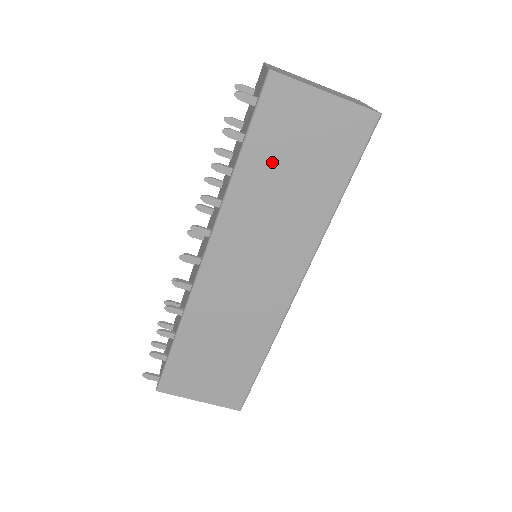
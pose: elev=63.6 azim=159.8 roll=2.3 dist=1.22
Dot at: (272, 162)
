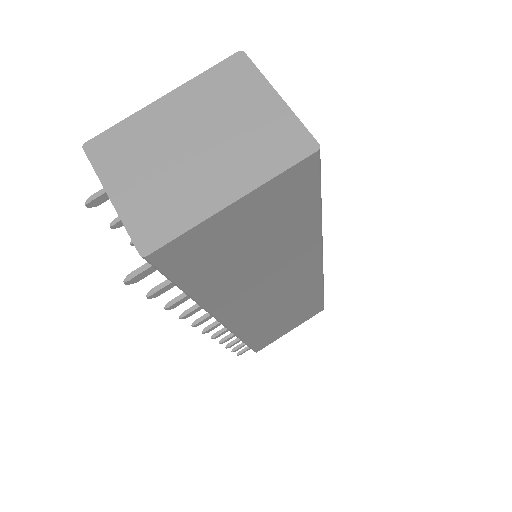
Dot at: (225, 270)
